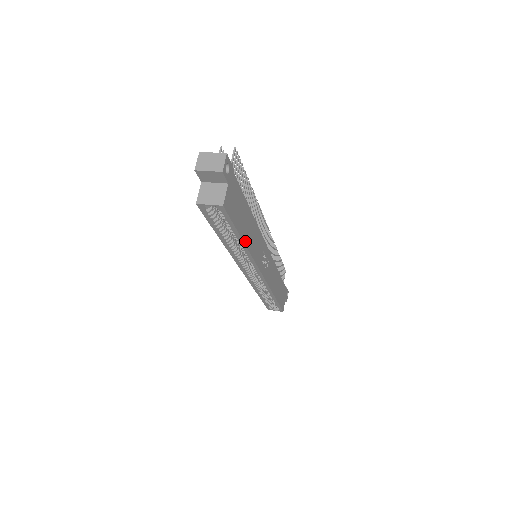
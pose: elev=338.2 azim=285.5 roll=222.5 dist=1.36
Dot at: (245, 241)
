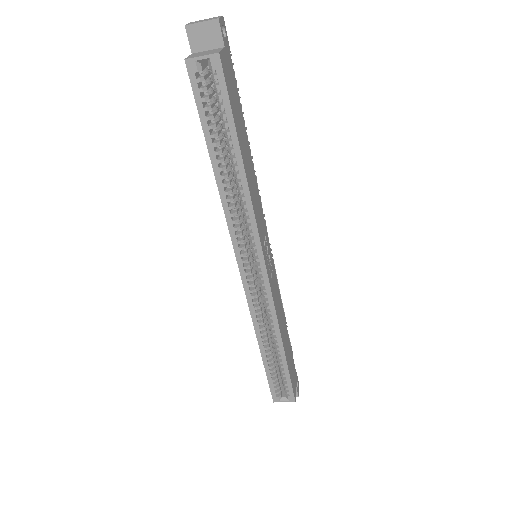
Dot at: (244, 166)
